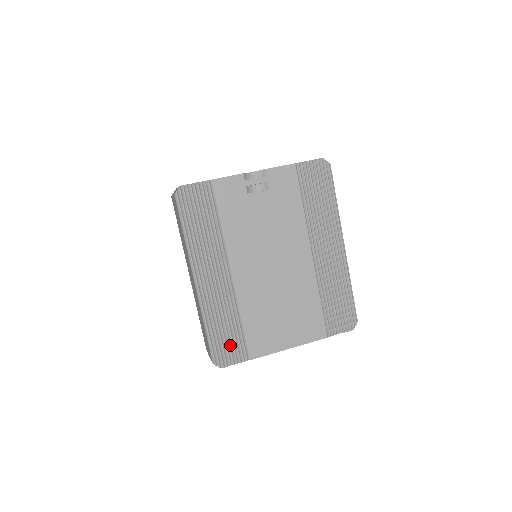
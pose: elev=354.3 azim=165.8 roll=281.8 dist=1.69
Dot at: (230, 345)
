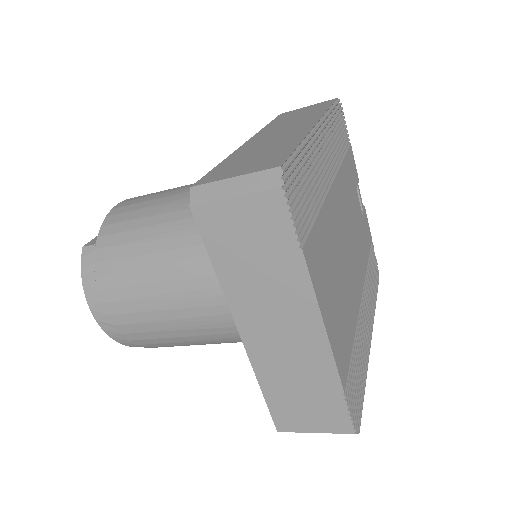
Dot at: (301, 199)
